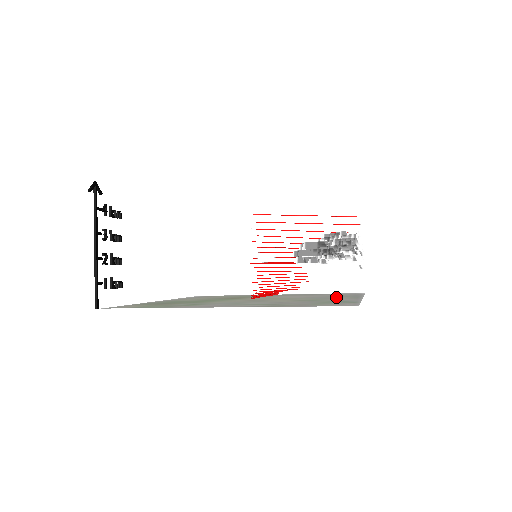
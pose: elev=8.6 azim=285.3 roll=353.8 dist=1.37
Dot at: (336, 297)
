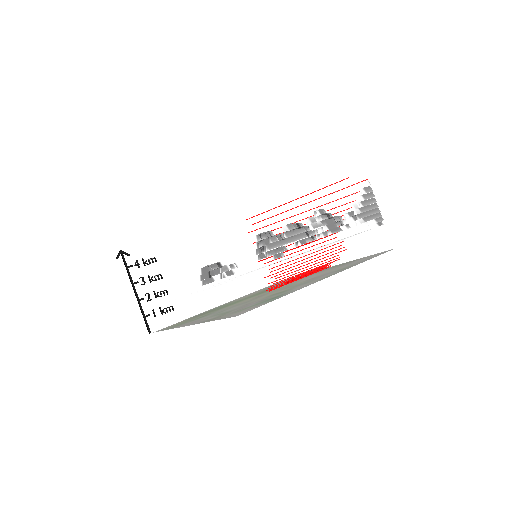
Dot at: occluded
